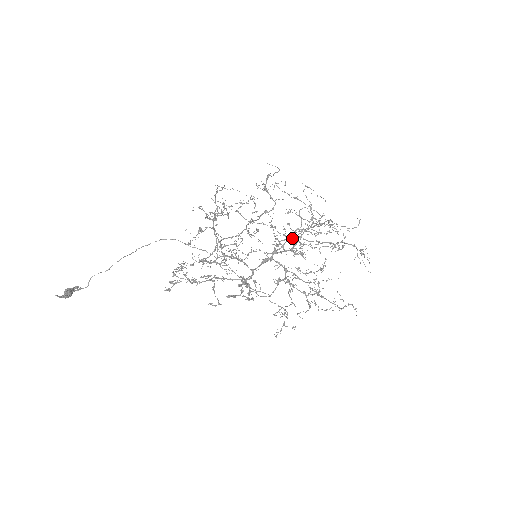
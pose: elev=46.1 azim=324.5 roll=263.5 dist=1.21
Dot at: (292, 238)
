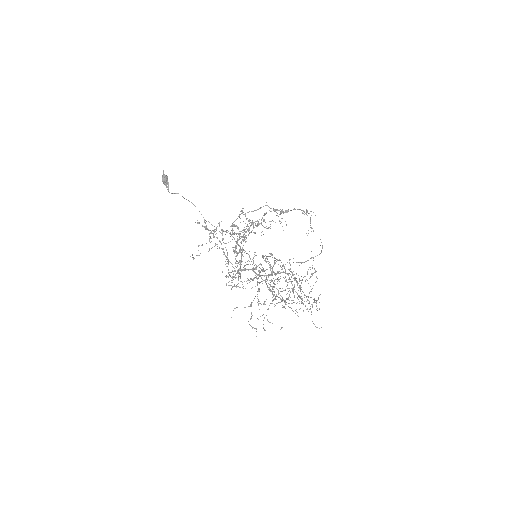
Dot at: (274, 292)
